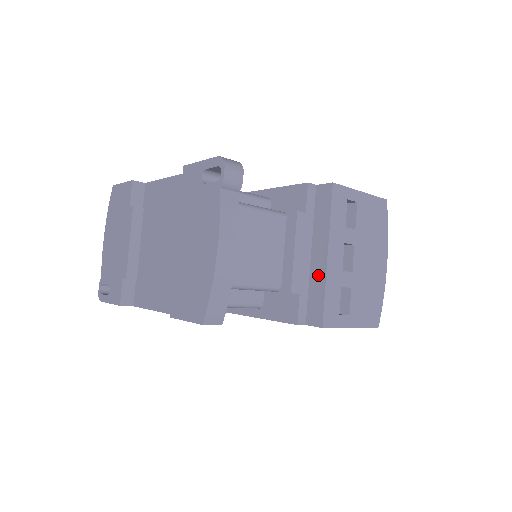
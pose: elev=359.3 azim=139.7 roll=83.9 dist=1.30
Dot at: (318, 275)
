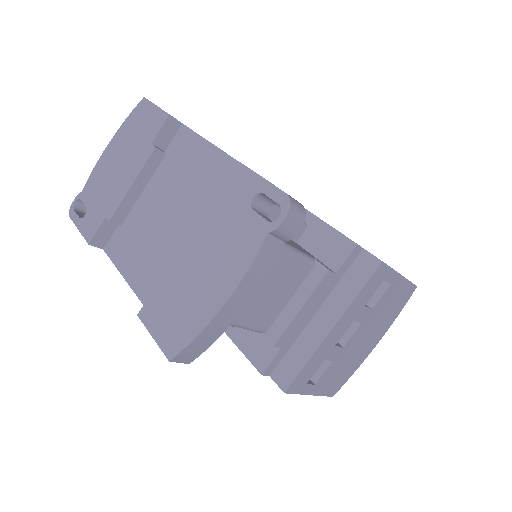
Dot at: (310, 340)
